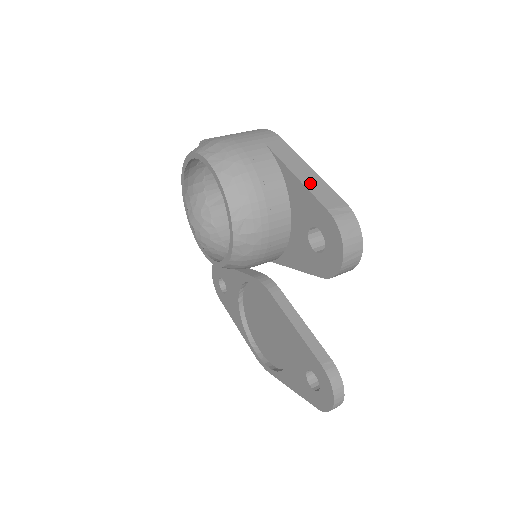
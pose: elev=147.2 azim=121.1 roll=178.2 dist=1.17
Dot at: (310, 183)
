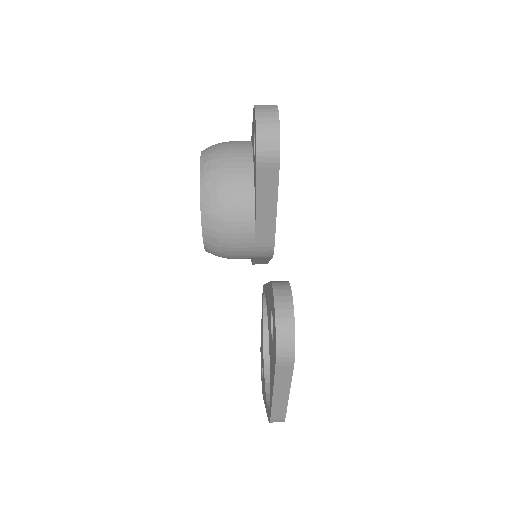
Dot at: occluded
